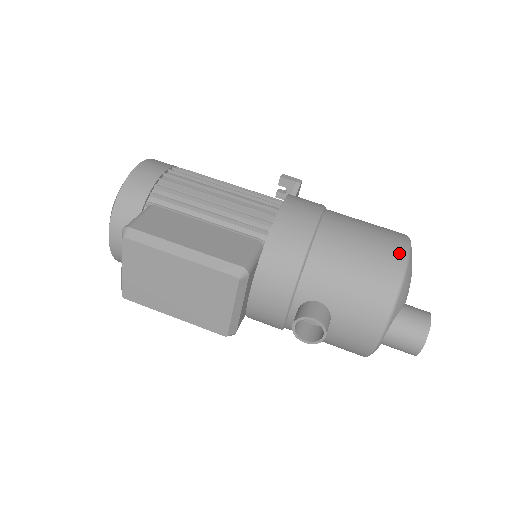
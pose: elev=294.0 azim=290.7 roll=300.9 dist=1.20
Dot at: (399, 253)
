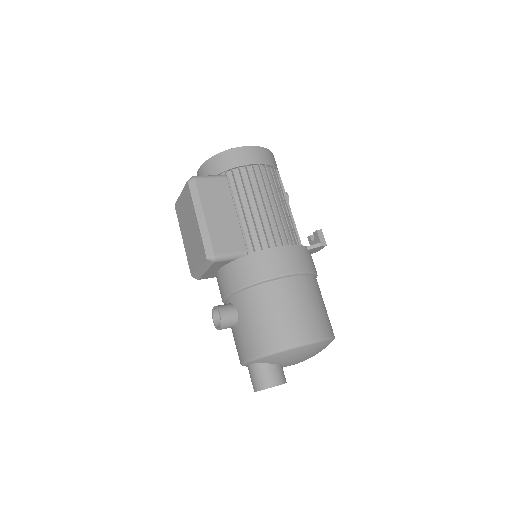
Dot at: (297, 339)
